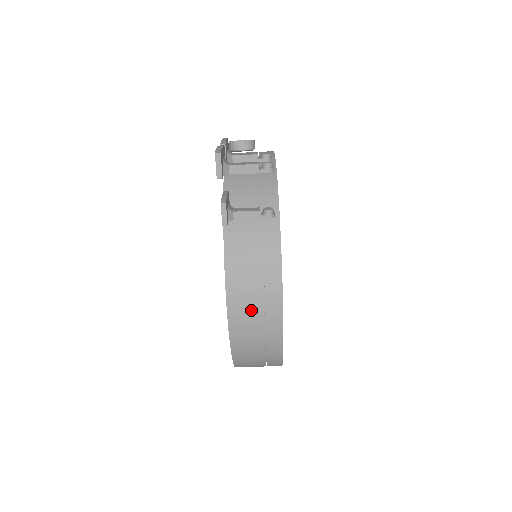
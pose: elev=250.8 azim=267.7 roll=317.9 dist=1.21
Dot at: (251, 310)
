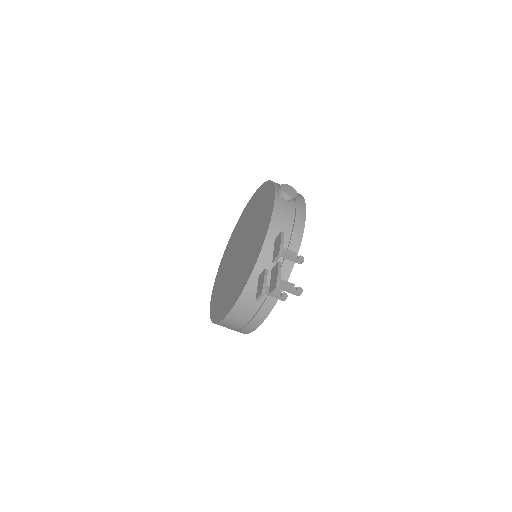
Dot at: (242, 319)
